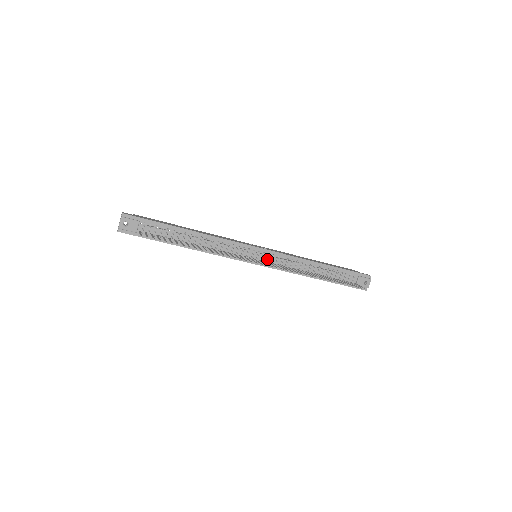
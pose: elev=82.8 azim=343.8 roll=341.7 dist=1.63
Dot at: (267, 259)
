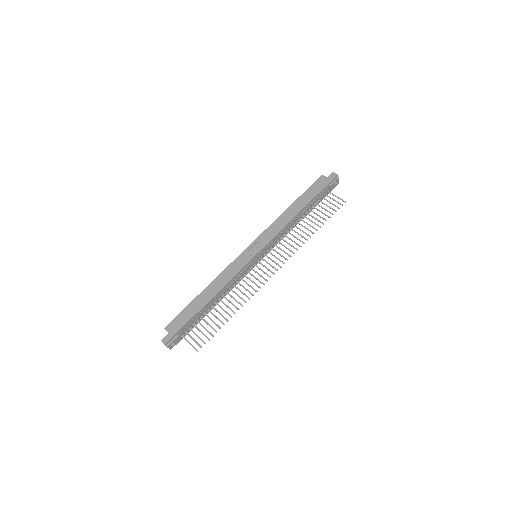
Dot at: (266, 252)
